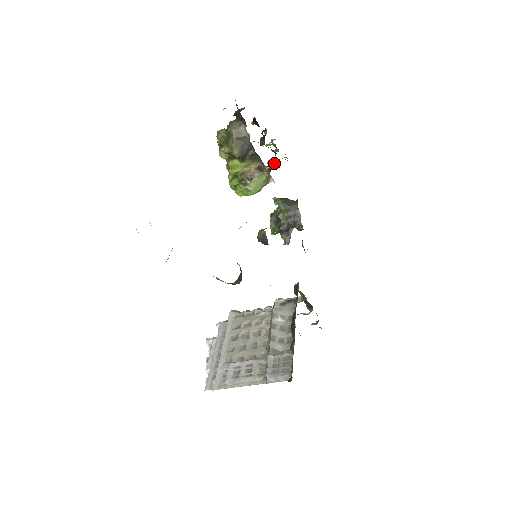
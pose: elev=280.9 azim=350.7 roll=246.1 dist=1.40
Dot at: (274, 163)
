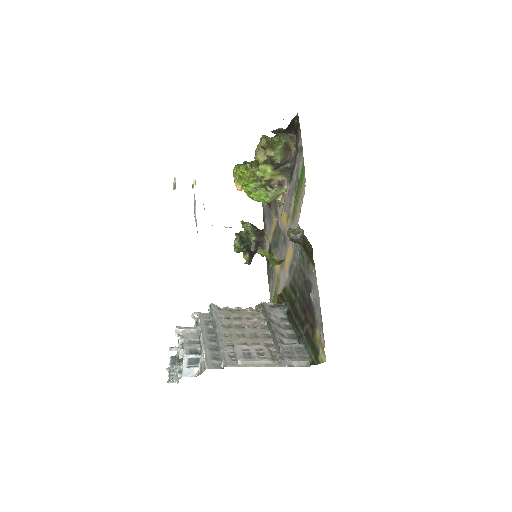
Dot at: occluded
